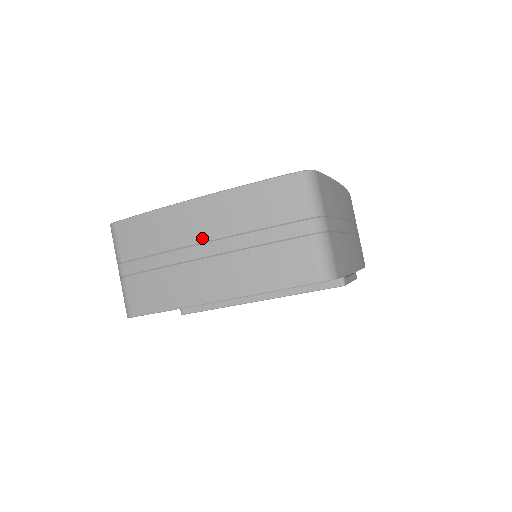
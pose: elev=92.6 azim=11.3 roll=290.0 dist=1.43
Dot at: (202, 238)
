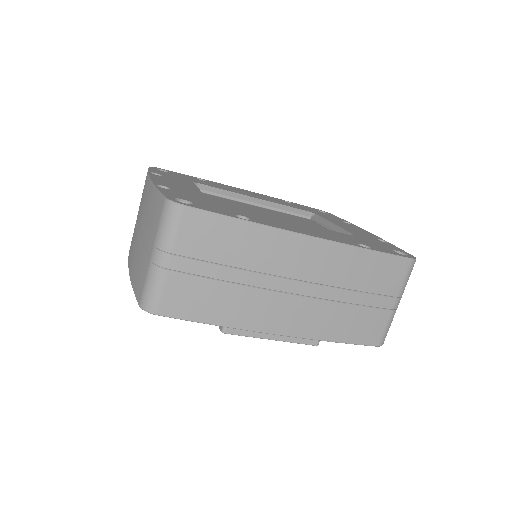
Dot at: occluded
